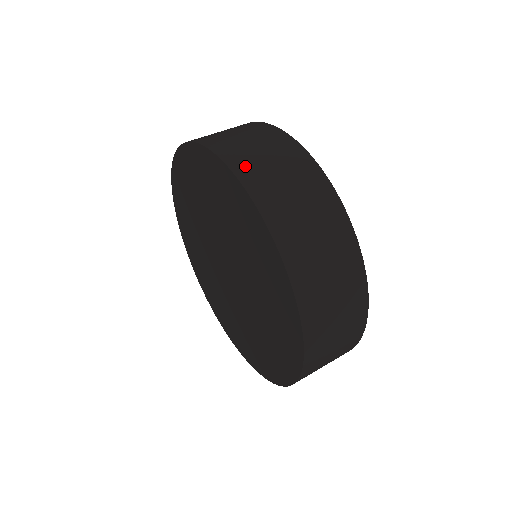
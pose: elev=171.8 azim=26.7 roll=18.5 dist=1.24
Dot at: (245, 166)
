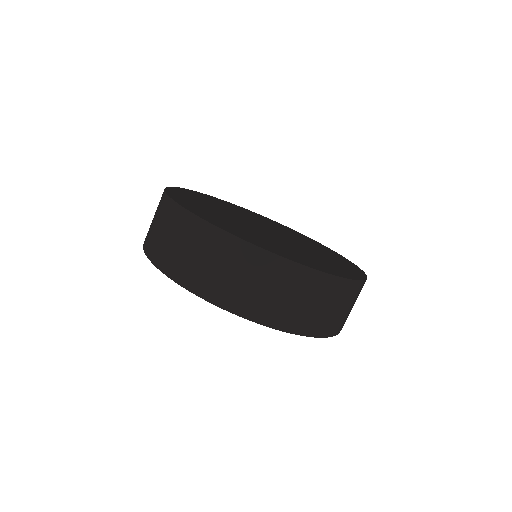
Dot at: (255, 309)
